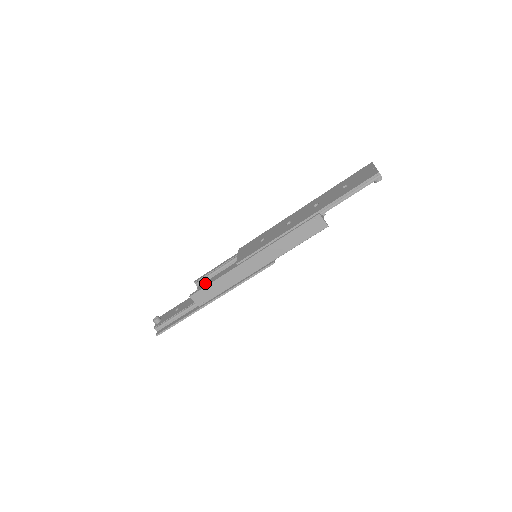
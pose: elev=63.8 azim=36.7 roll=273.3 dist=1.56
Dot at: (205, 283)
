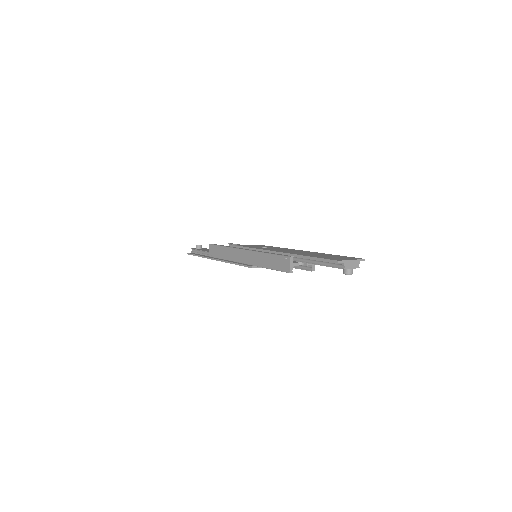
Dot at: occluded
